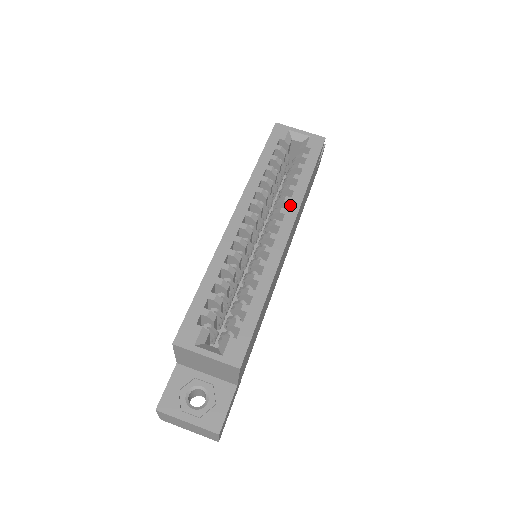
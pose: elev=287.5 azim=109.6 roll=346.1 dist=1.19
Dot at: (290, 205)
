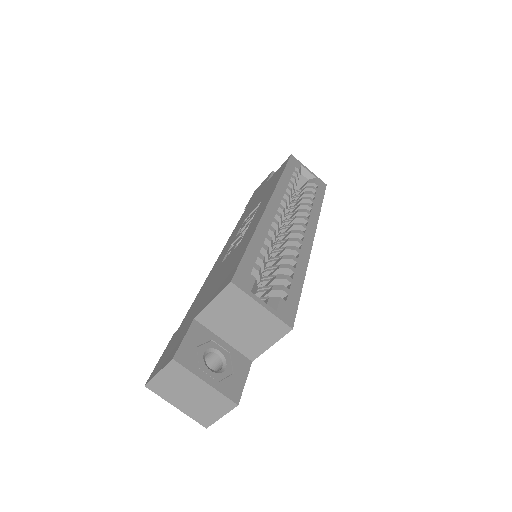
Dot at: (311, 217)
